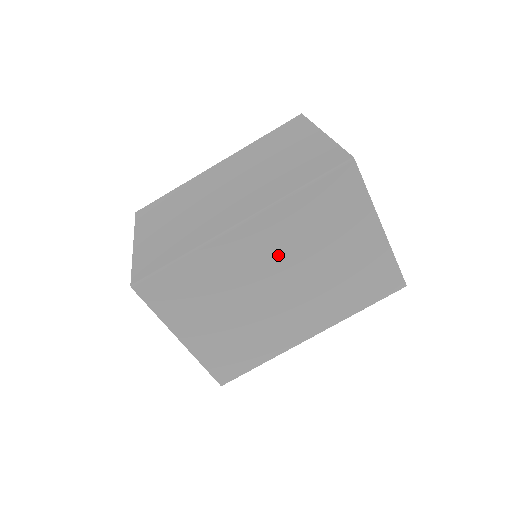
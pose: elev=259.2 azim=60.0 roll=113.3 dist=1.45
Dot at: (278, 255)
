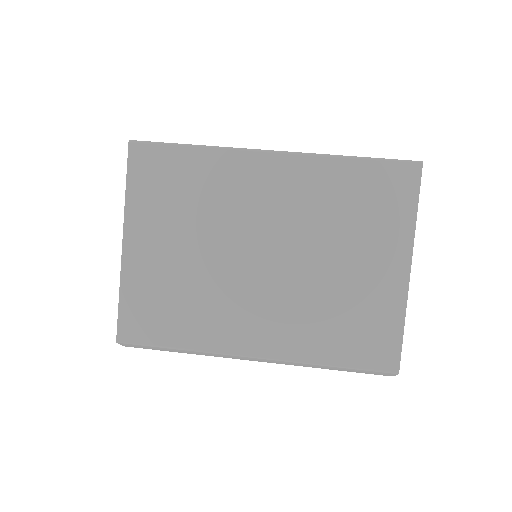
Dot at: (285, 215)
